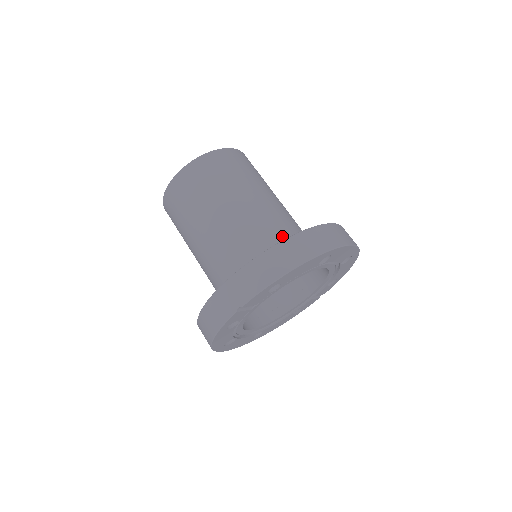
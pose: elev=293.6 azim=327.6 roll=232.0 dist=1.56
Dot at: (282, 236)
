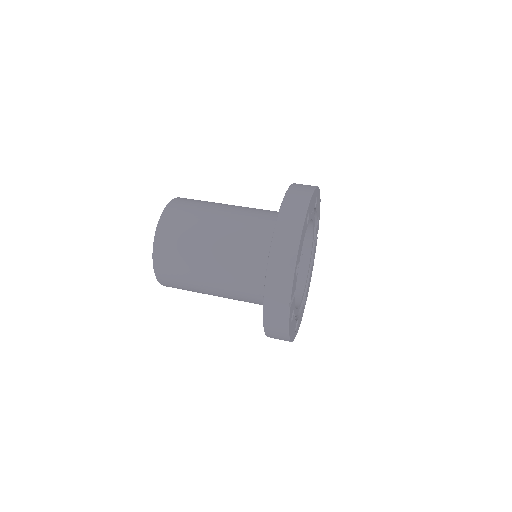
Dot at: (264, 230)
